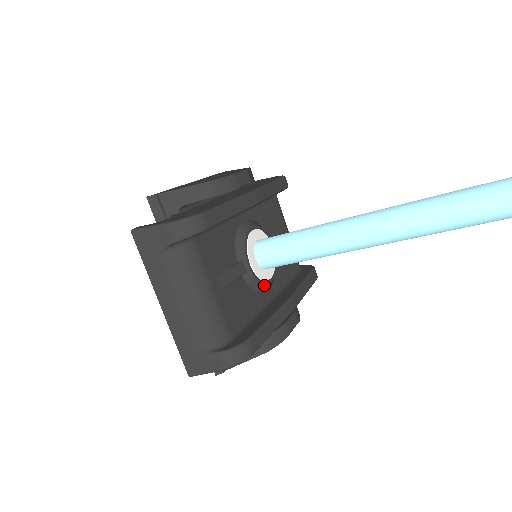
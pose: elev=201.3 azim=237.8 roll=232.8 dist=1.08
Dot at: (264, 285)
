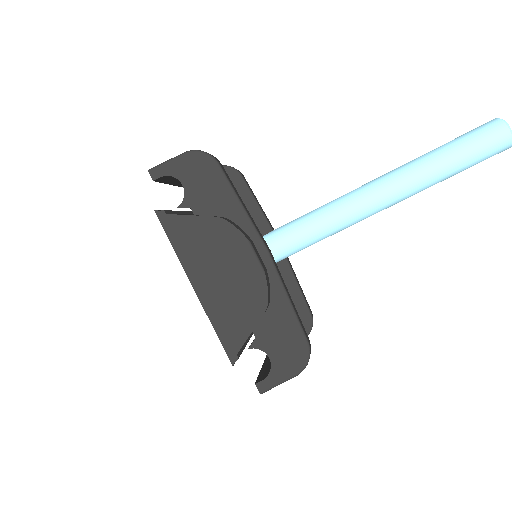
Dot at: occluded
